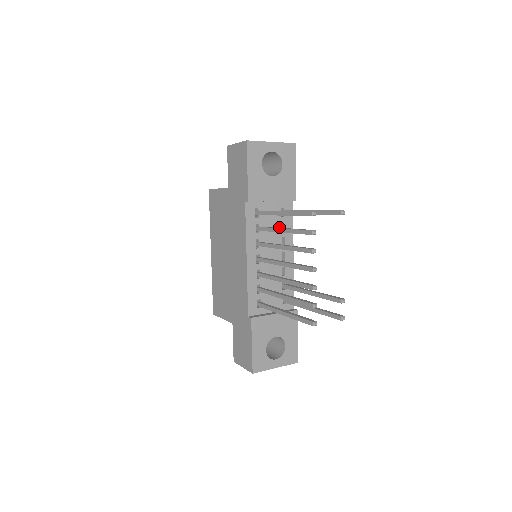
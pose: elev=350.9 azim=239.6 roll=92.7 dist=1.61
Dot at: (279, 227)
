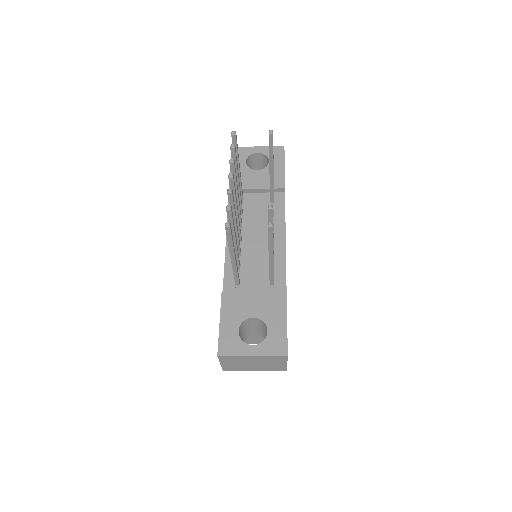
Dot at: (267, 214)
